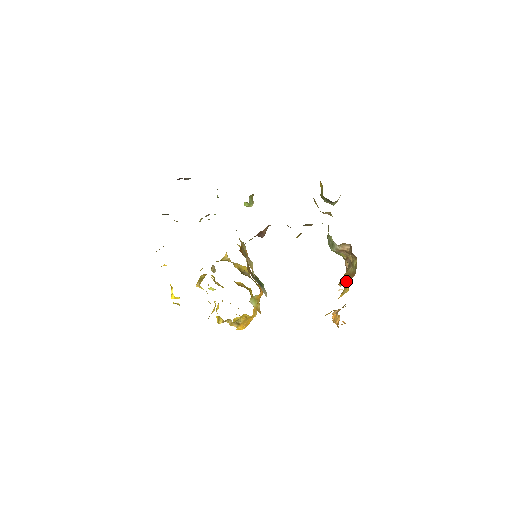
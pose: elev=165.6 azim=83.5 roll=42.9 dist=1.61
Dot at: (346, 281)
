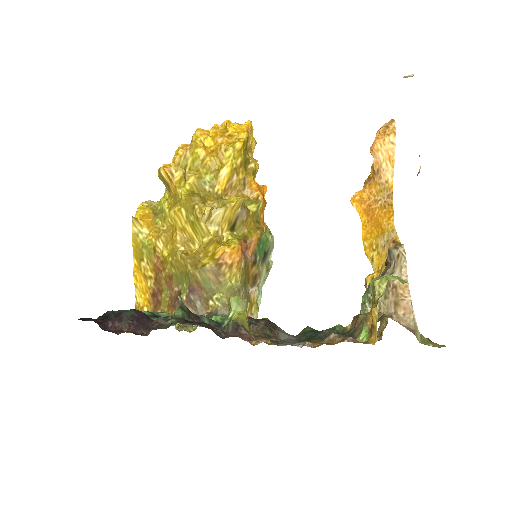
Dot at: occluded
